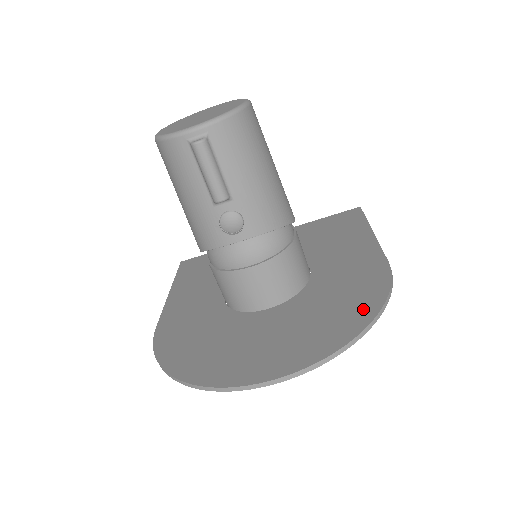
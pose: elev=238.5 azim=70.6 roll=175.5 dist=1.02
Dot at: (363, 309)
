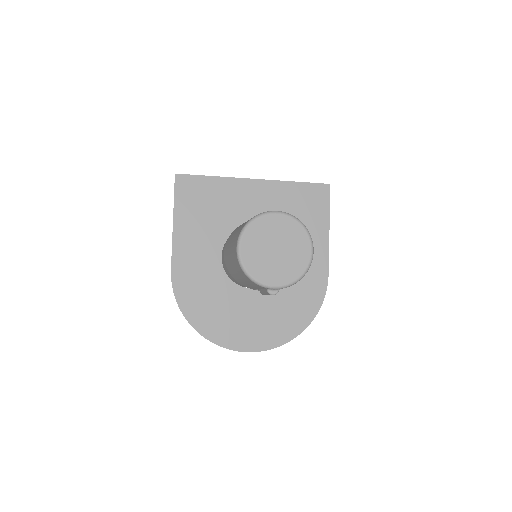
Dot at: (305, 316)
